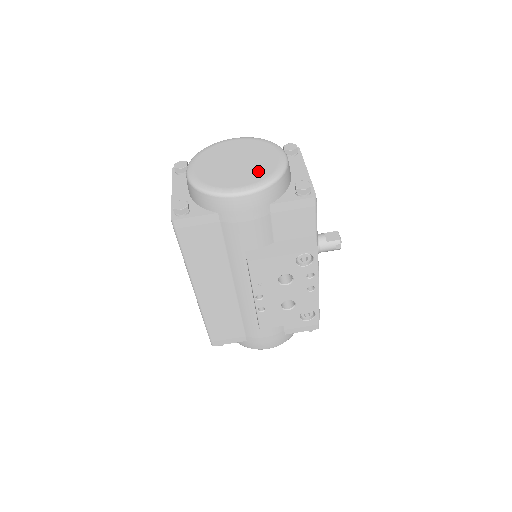
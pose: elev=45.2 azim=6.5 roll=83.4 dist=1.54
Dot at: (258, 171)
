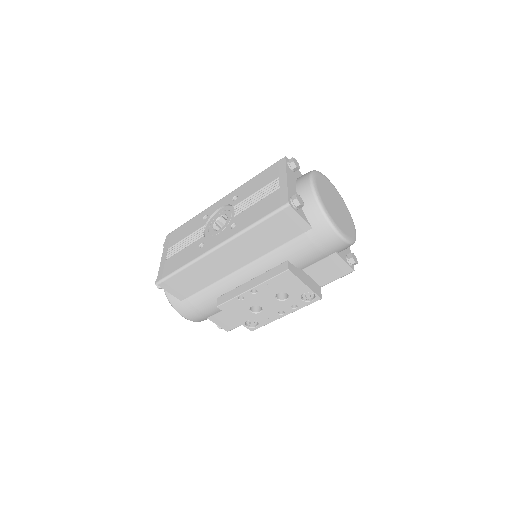
Dot at: (347, 227)
